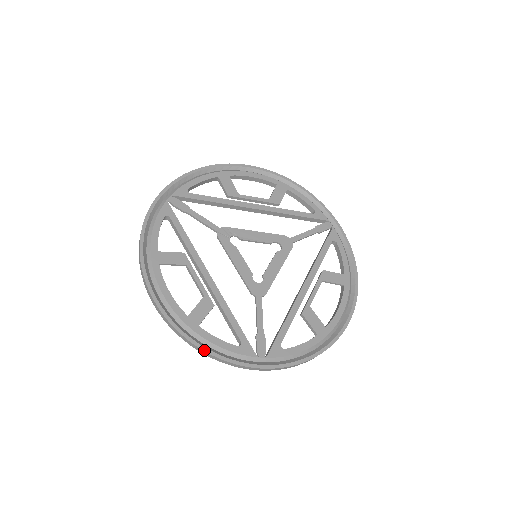
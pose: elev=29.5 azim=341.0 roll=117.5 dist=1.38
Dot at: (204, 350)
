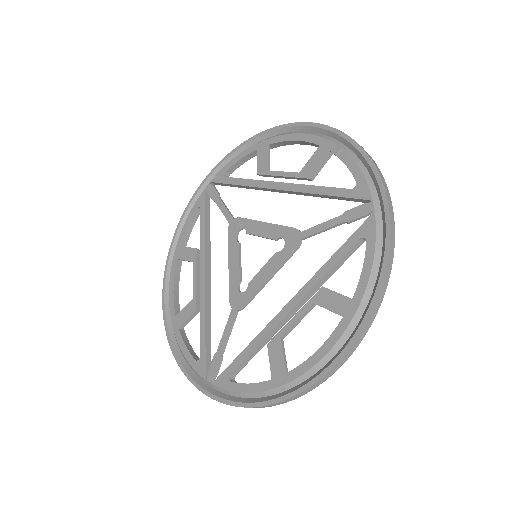
Dot at: (173, 354)
